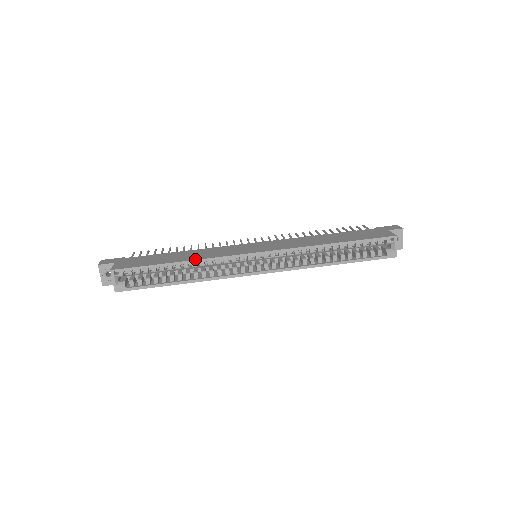
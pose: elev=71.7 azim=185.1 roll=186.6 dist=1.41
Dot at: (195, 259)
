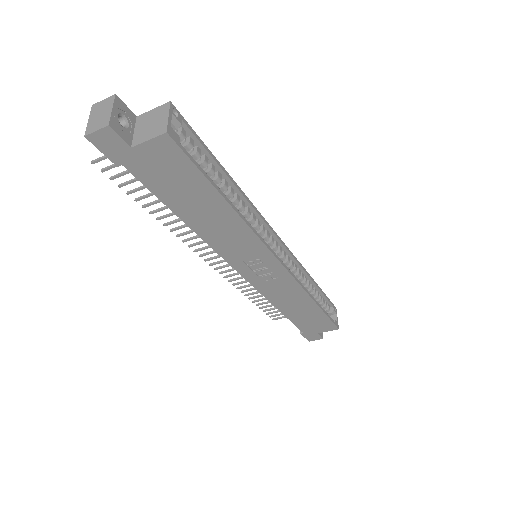
Dot at: (241, 191)
